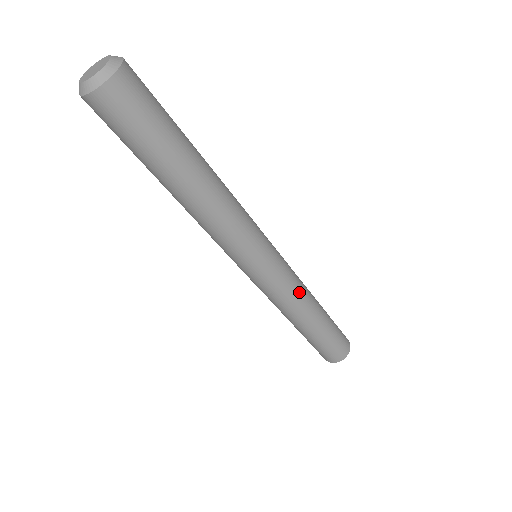
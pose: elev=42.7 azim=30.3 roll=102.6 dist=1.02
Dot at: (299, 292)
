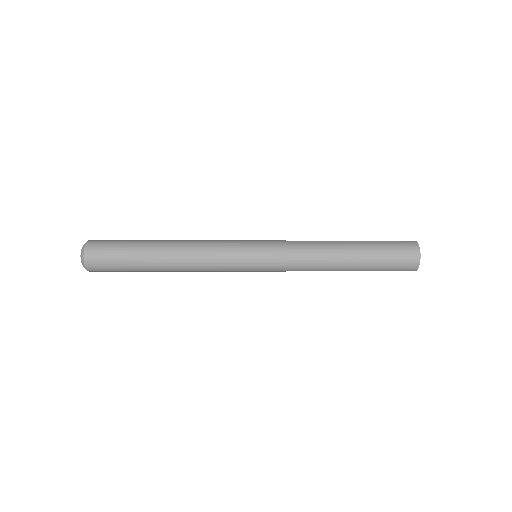
Dot at: (306, 257)
